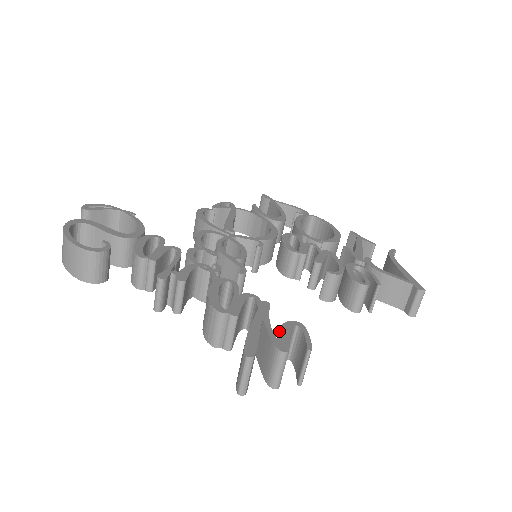
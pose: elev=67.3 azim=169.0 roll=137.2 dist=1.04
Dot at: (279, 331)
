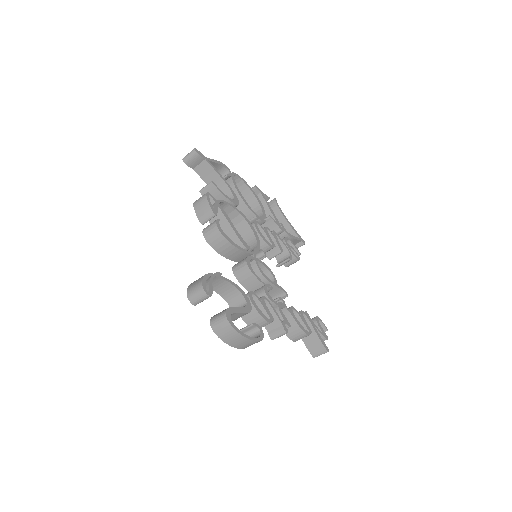
Dot at: (320, 328)
